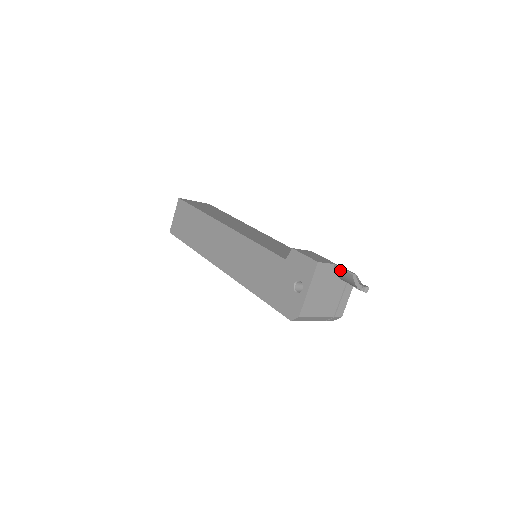
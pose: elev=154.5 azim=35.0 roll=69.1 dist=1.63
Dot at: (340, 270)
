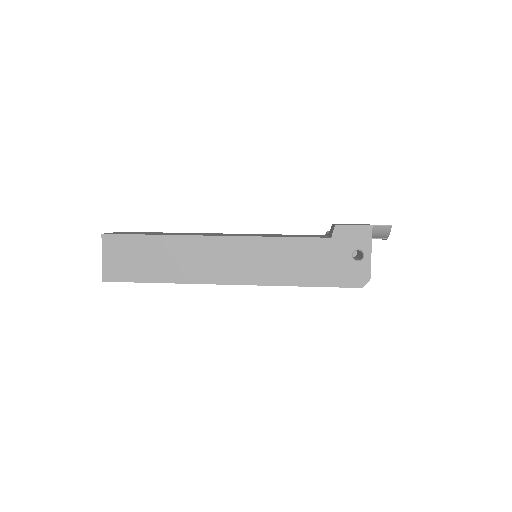
Dot at: (376, 227)
